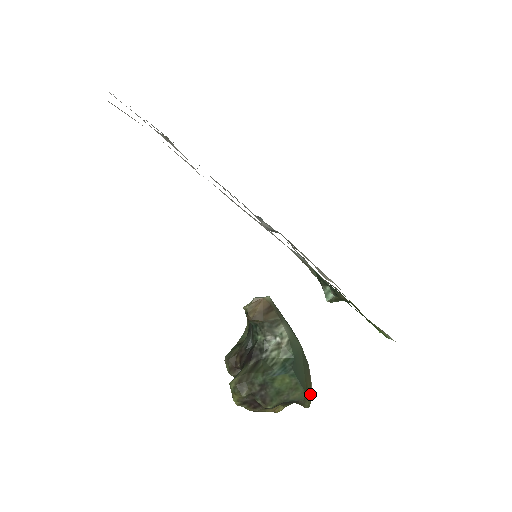
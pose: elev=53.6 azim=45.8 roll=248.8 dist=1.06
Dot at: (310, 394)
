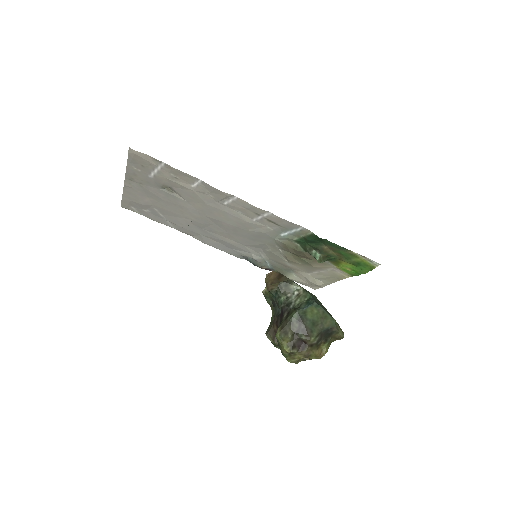
Dot at: occluded
